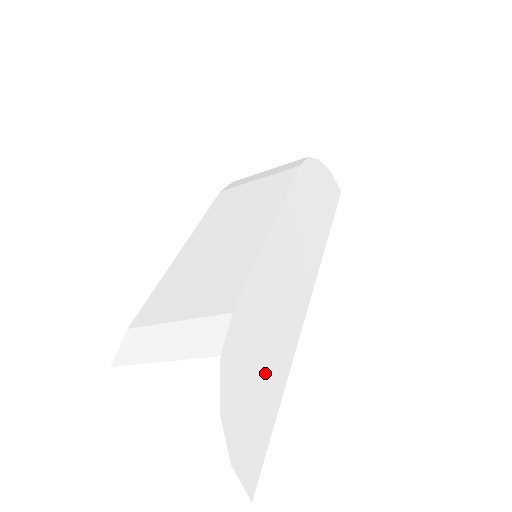
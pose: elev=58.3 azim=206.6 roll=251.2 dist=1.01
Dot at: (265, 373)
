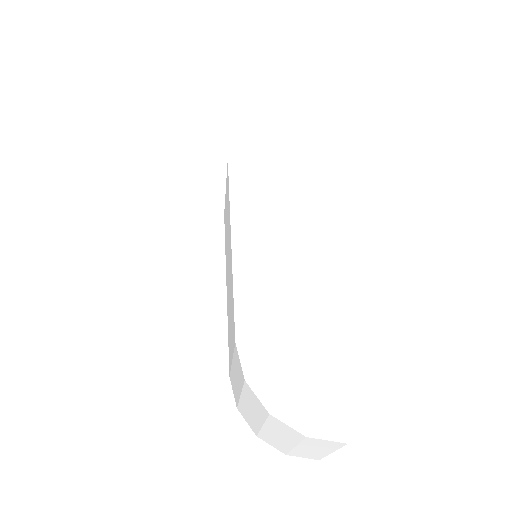
Dot at: (300, 349)
